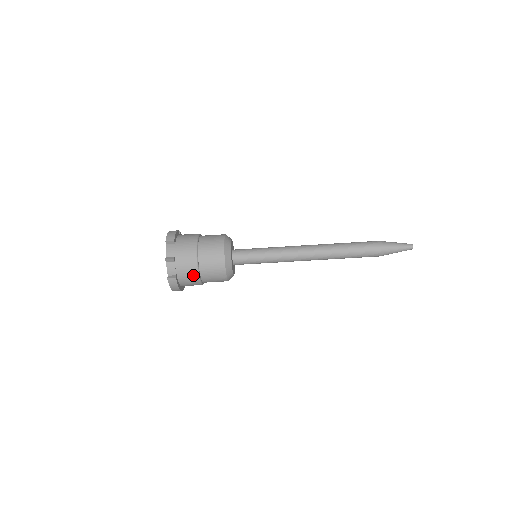
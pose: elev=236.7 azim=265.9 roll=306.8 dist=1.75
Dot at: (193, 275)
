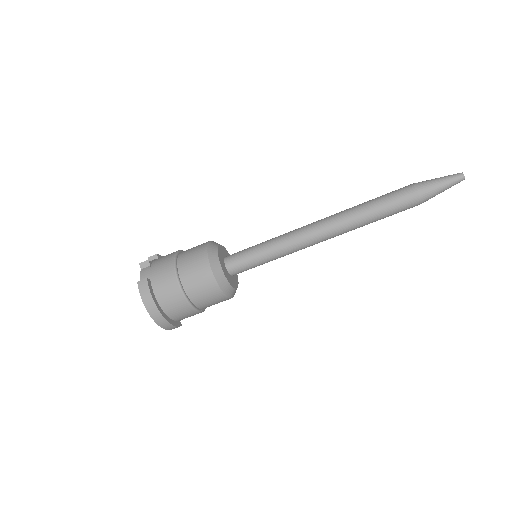
Dot at: (169, 274)
